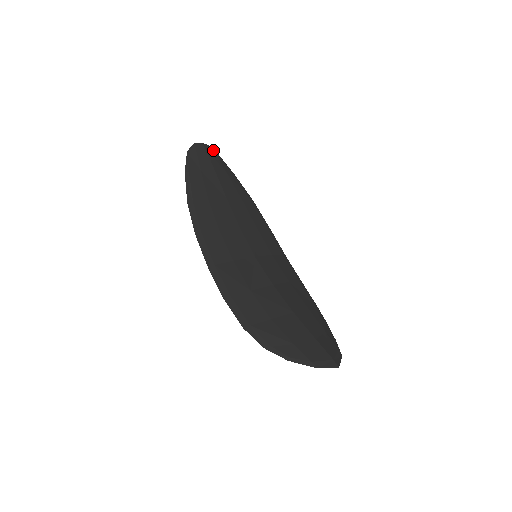
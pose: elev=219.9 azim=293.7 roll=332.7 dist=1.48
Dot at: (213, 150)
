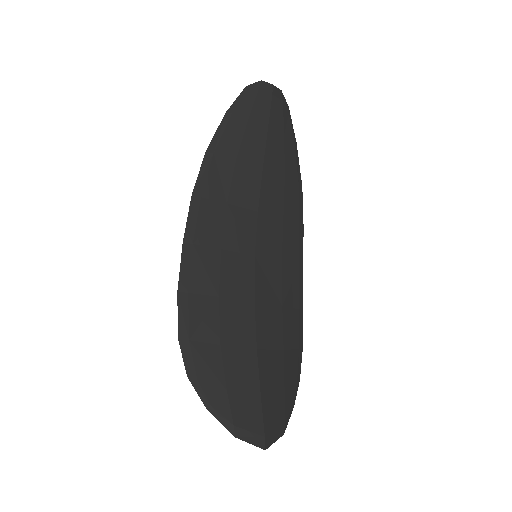
Dot at: (283, 99)
